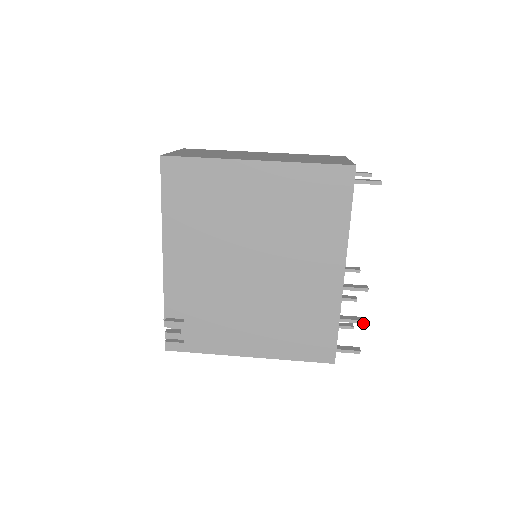
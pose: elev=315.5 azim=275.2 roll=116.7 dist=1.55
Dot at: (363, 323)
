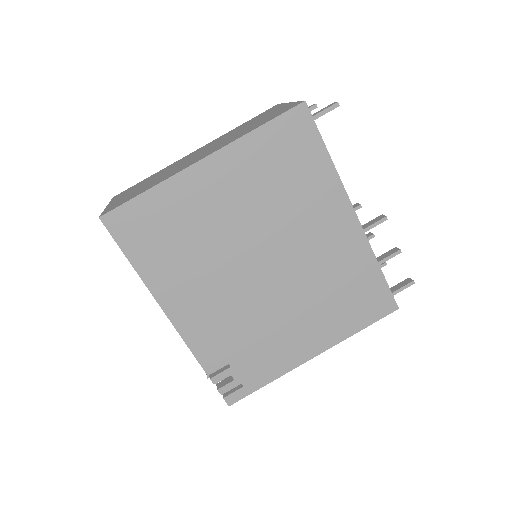
Dot at: occluded
